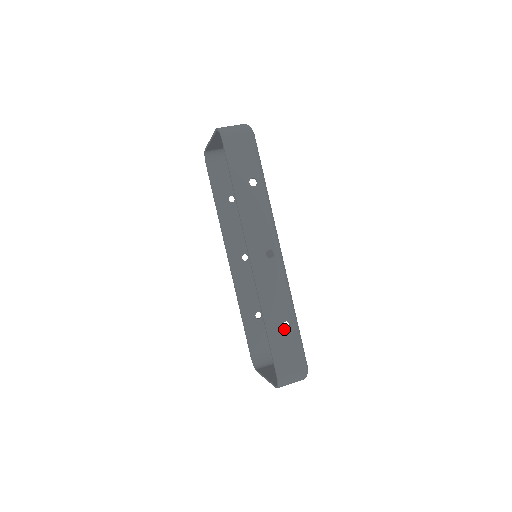
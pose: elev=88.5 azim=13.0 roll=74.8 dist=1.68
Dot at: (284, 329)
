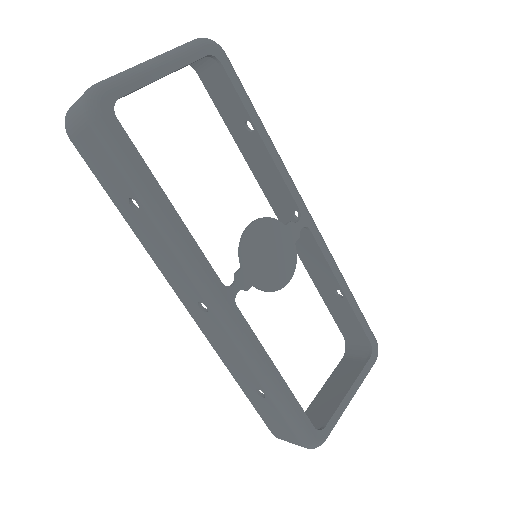
Dot at: (260, 395)
